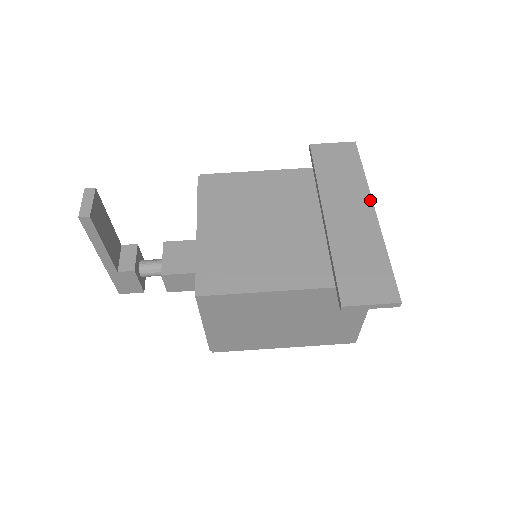
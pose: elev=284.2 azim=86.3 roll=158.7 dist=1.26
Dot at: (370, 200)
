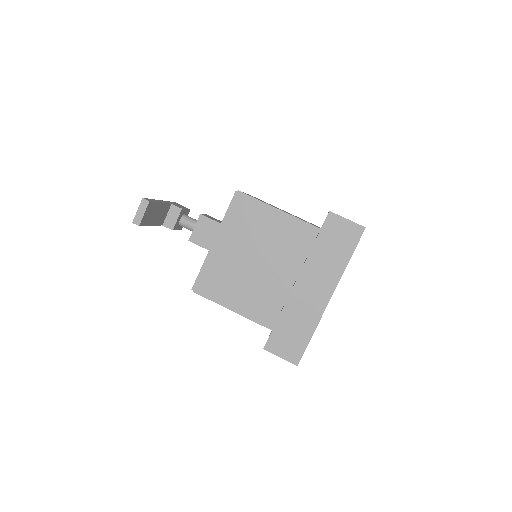
Dot at: (334, 288)
